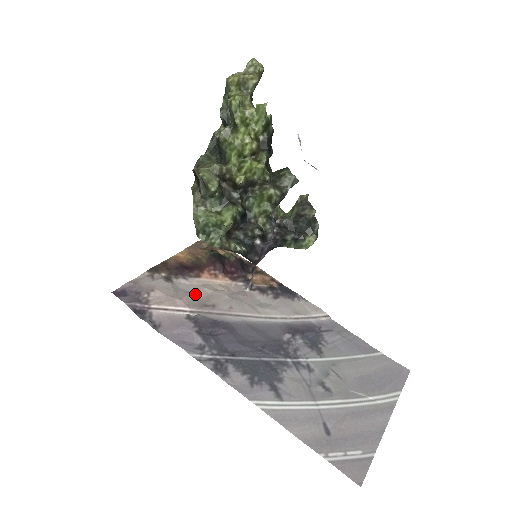
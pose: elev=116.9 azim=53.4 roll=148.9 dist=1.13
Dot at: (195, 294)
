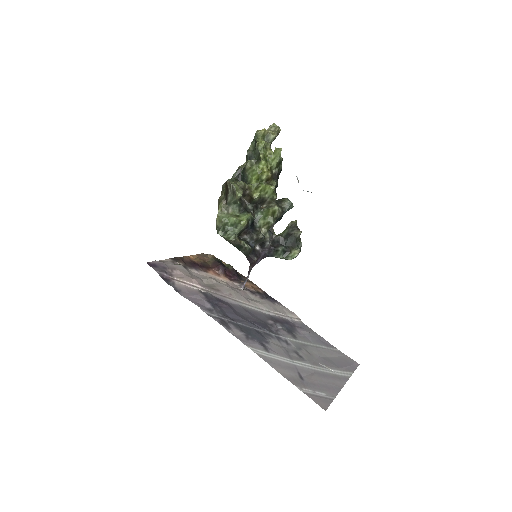
Dot at: (205, 280)
